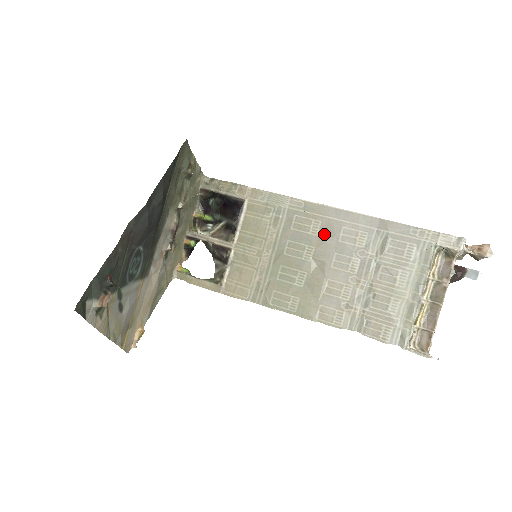
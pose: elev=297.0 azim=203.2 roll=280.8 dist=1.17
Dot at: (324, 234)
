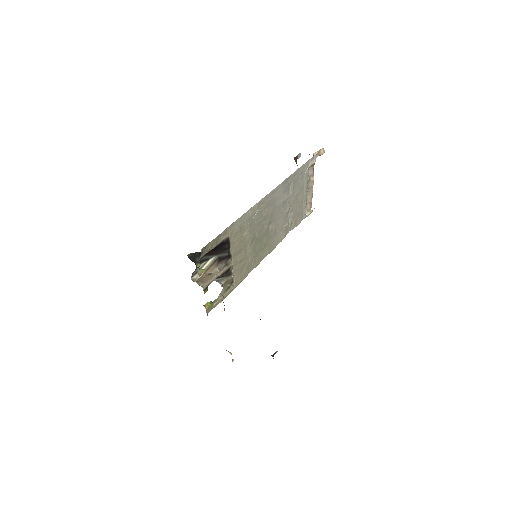
Dot at: (270, 209)
